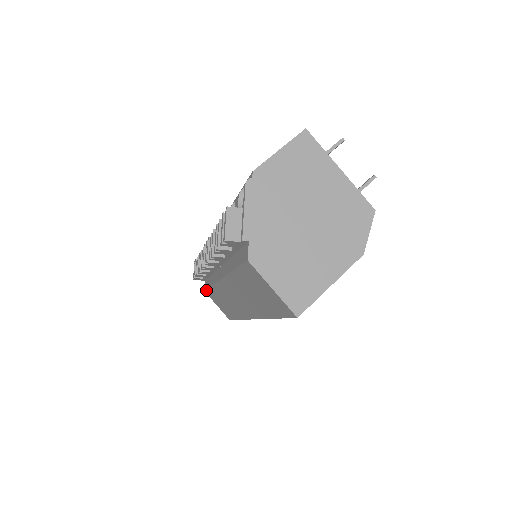
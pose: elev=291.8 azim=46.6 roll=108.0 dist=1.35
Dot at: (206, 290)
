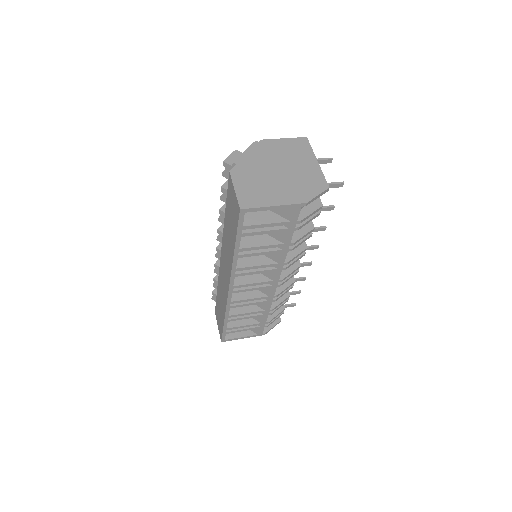
Dot at: occluded
